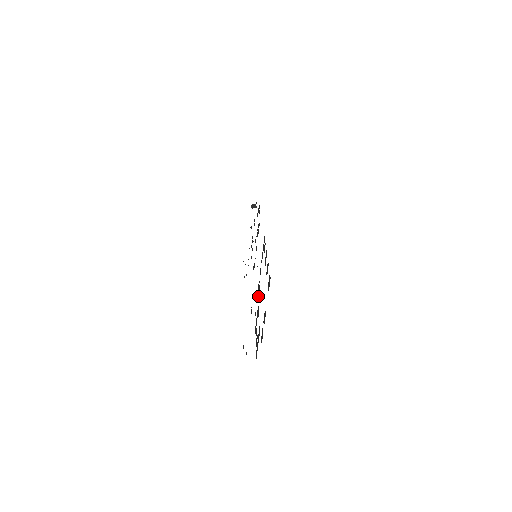
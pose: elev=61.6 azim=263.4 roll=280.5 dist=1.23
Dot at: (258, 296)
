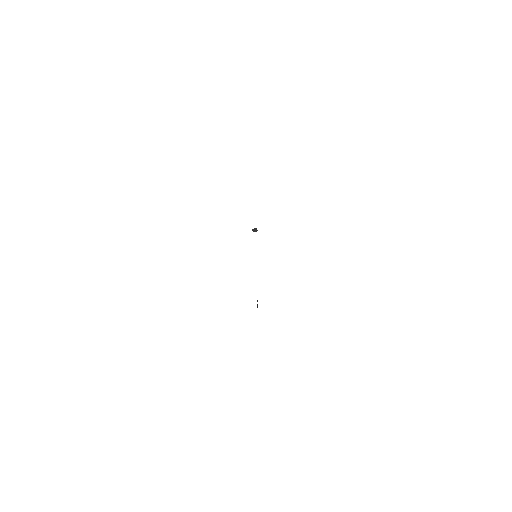
Dot at: occluded
